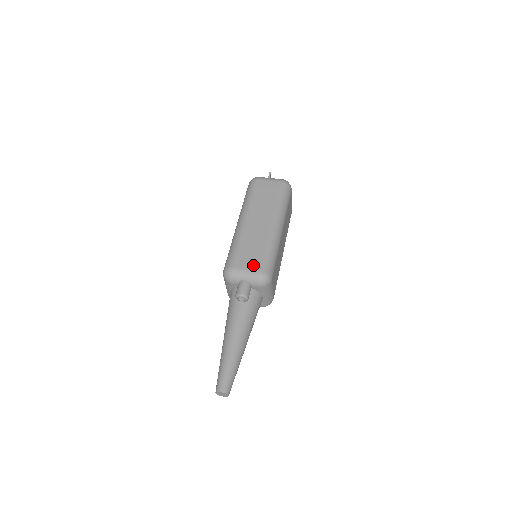
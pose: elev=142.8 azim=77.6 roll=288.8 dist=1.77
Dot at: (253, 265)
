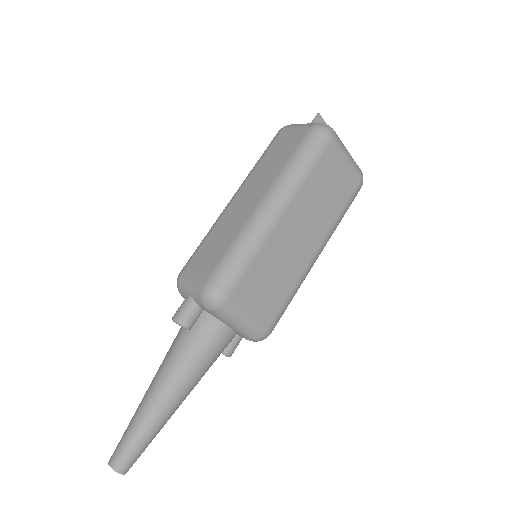
Dot at: (202, 272)
